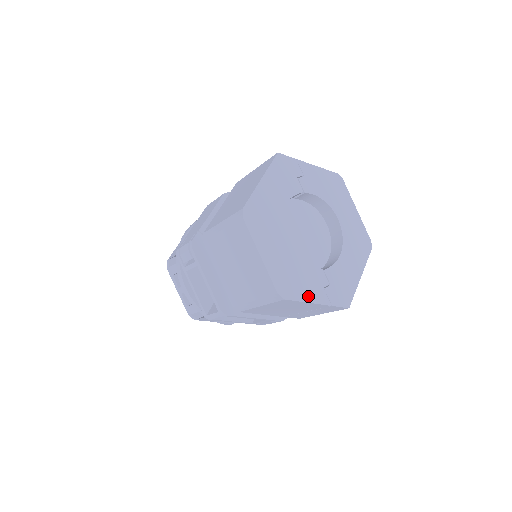
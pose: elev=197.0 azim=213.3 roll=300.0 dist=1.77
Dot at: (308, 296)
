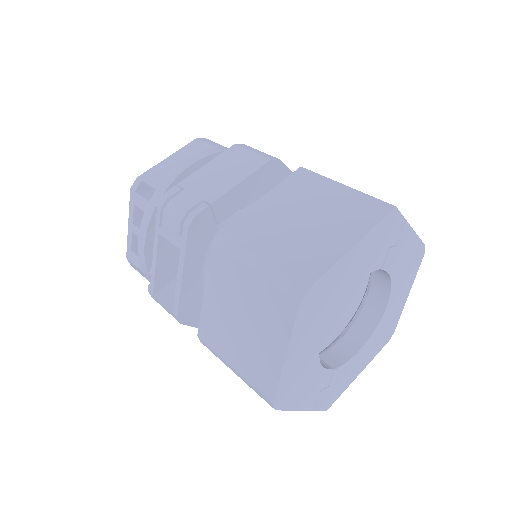
Dot at: (300, 402)
